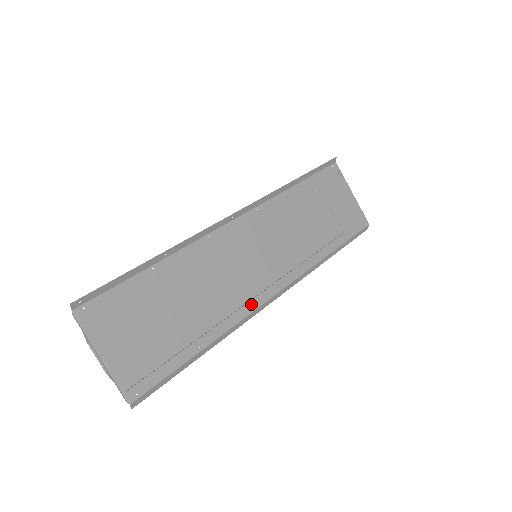
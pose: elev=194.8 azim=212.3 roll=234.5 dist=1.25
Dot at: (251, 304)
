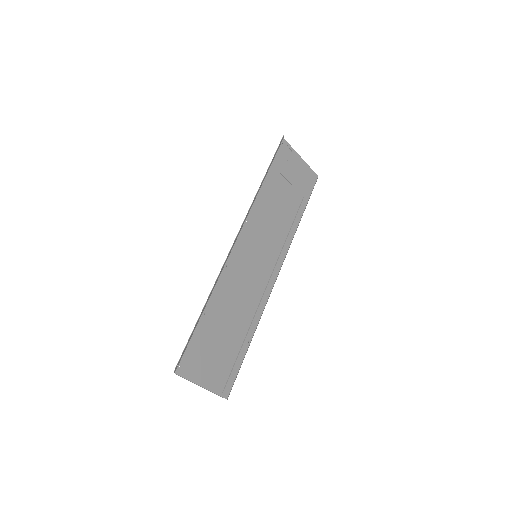
Dot at: (266, 294)
